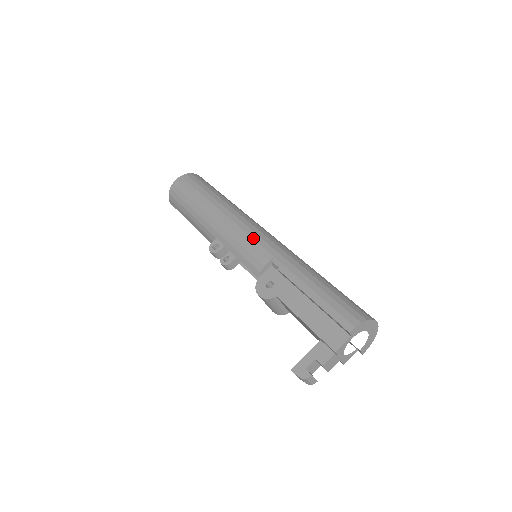
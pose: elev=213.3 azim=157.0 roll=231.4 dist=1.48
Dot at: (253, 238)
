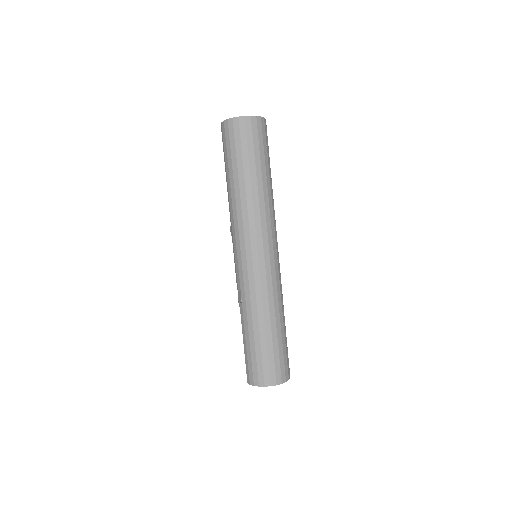
Dot at: (237, 260)
